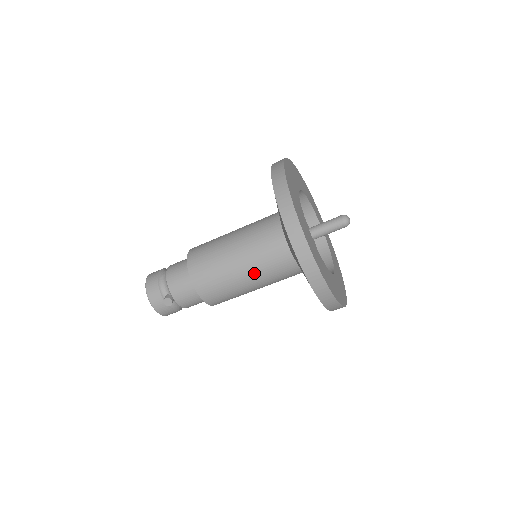
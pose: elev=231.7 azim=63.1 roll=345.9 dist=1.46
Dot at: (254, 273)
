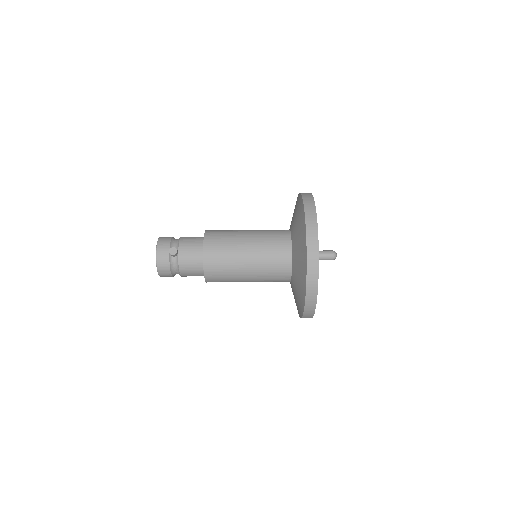
Dot at: (256, 252)
